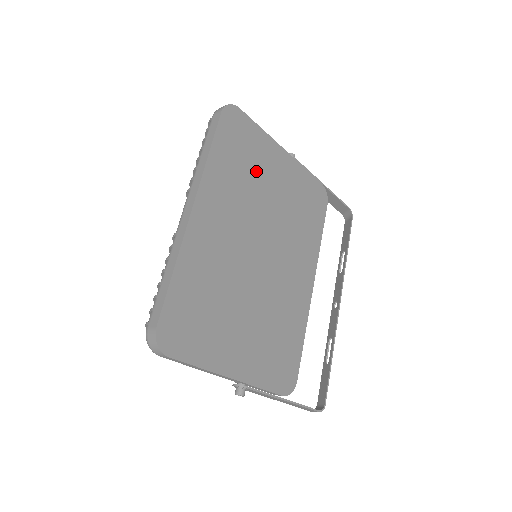
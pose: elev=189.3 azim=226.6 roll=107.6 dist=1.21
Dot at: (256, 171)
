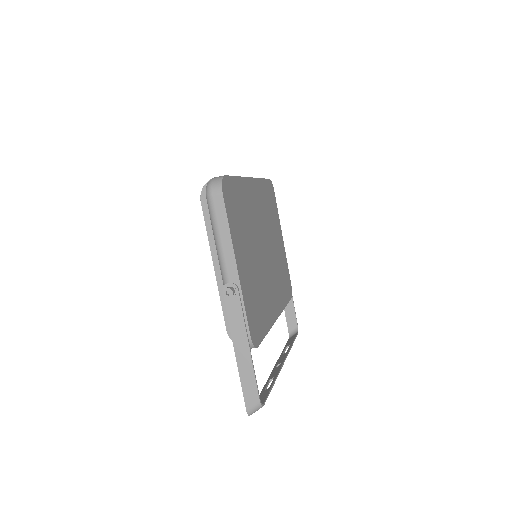
Dot at: (272, 220)
